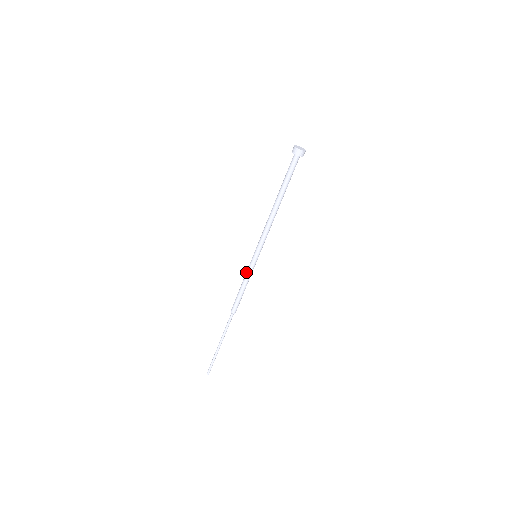
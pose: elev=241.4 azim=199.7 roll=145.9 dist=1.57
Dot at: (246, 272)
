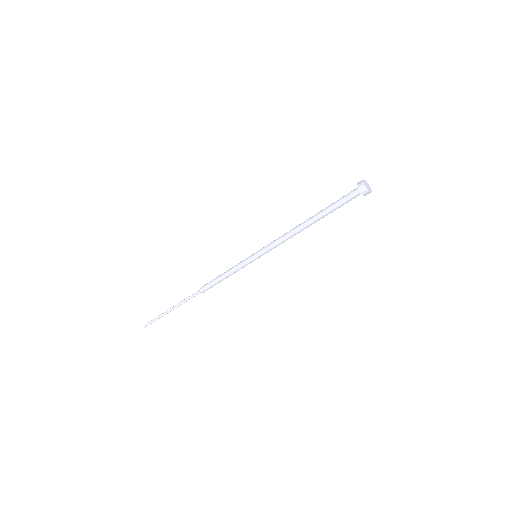
Dot at: occluded
